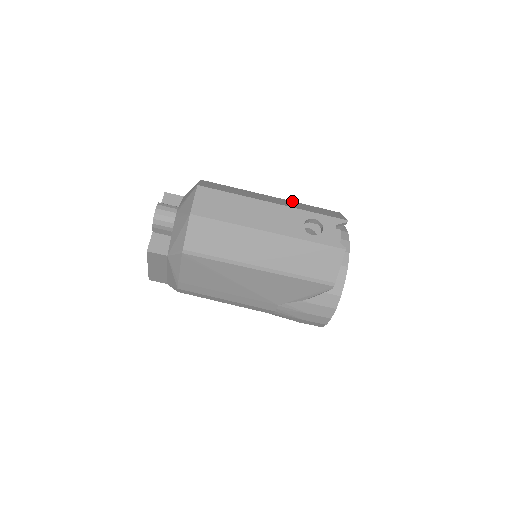
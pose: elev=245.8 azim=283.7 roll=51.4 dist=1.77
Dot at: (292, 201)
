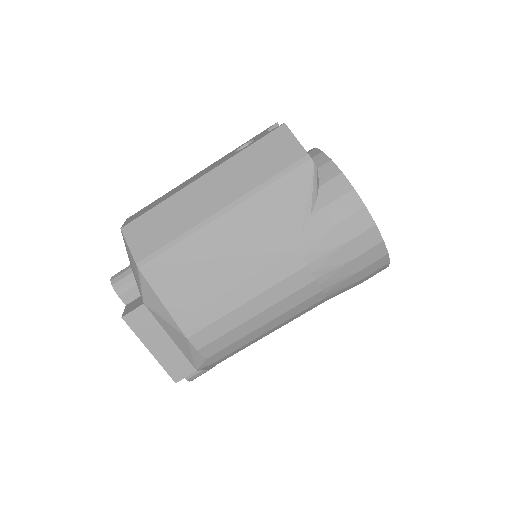
Dot at: occluded
